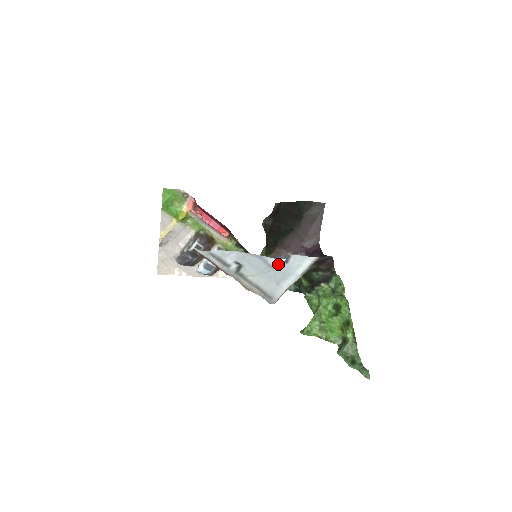
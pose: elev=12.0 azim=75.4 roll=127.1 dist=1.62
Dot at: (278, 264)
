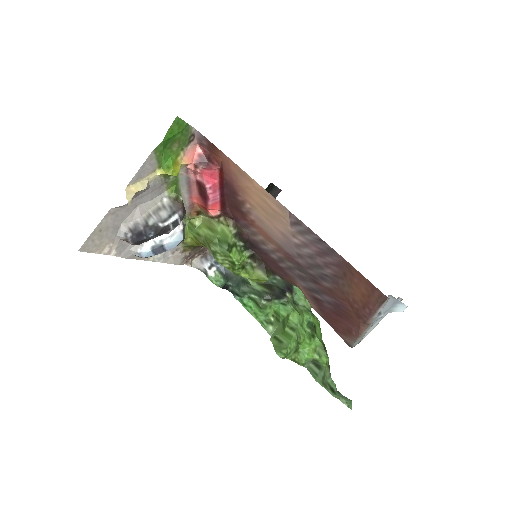
Dot at: (402, 311)
